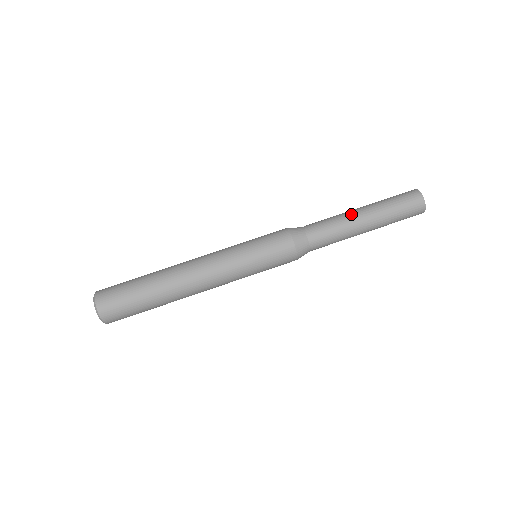
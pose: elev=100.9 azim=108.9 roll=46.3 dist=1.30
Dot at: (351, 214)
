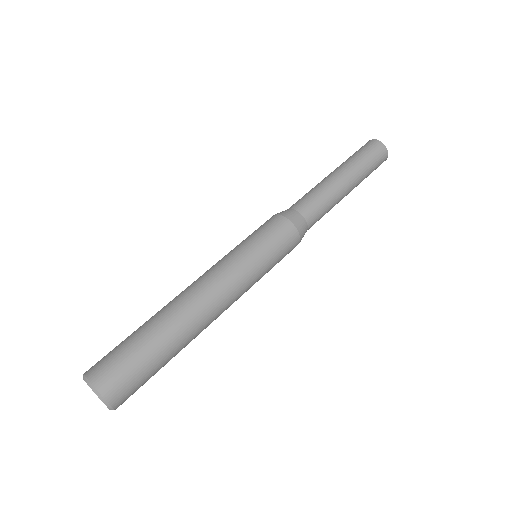
Dot at: (326, 178)
